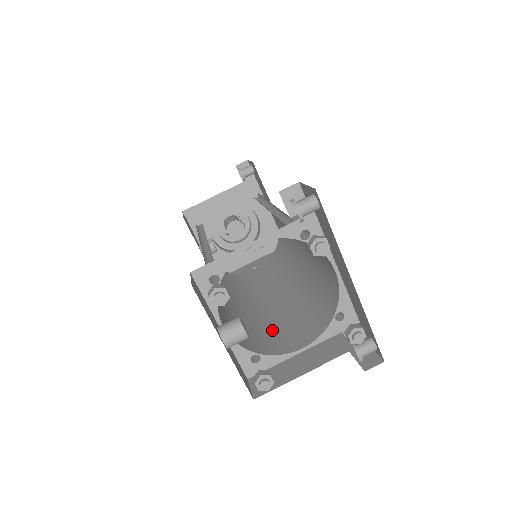
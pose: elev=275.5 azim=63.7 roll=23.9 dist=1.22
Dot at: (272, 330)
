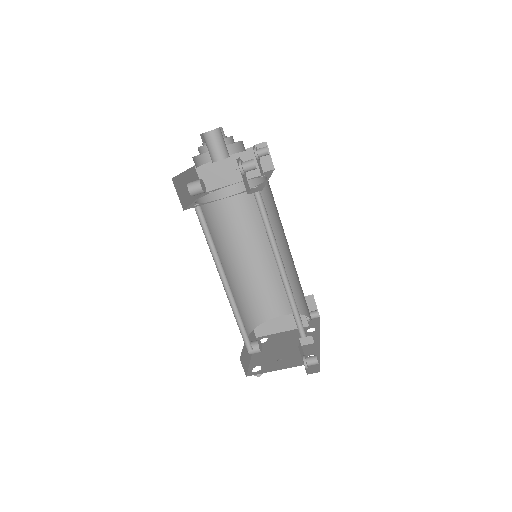
Dot at: (263, 293)
